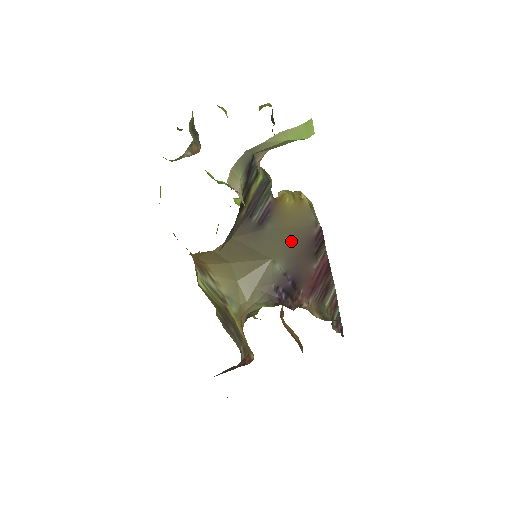
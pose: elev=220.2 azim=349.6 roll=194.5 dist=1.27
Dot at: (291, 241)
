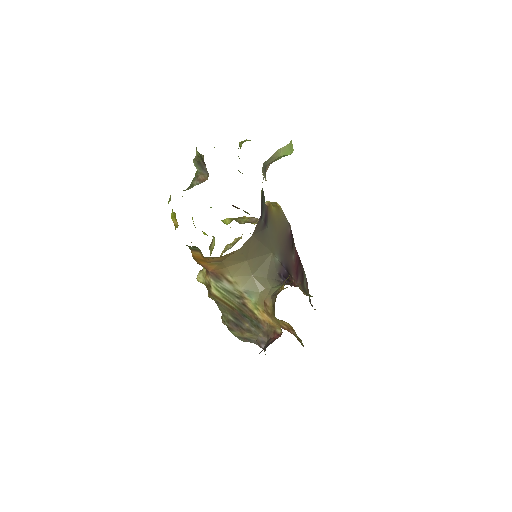
Dot at: (279, 238)
